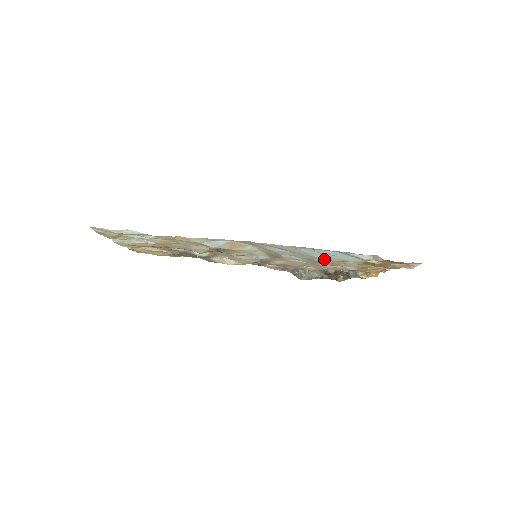
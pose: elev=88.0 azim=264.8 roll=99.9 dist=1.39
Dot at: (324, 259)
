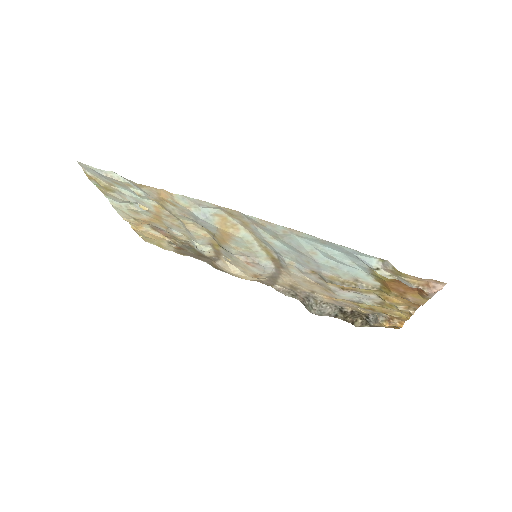
Dot at: (330, 271)
